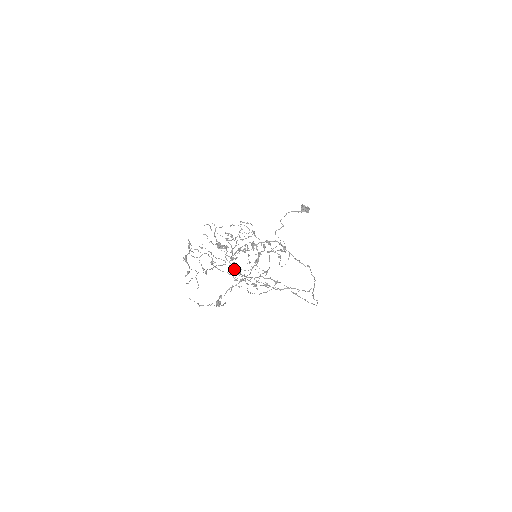
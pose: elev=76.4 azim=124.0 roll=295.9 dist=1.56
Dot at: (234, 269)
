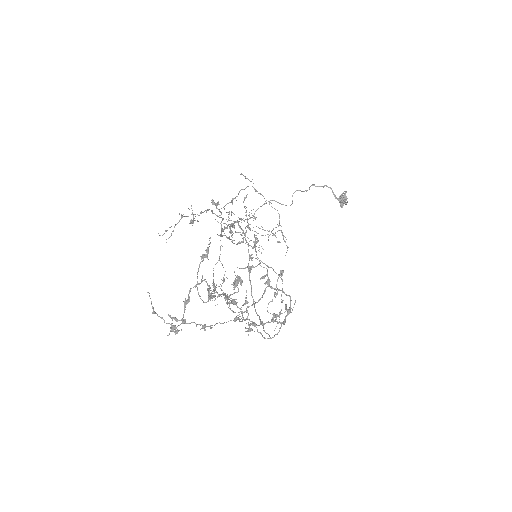
Dot at: occluded
